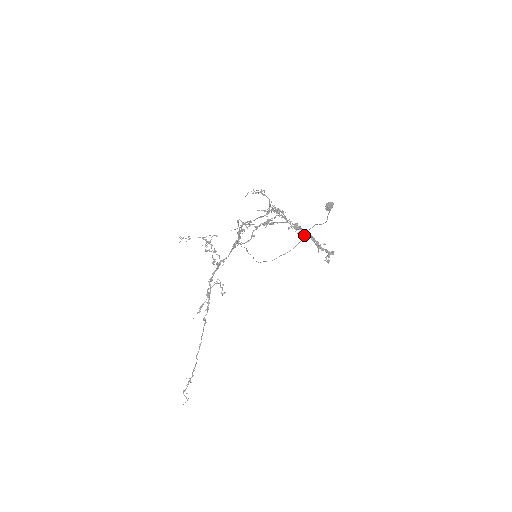
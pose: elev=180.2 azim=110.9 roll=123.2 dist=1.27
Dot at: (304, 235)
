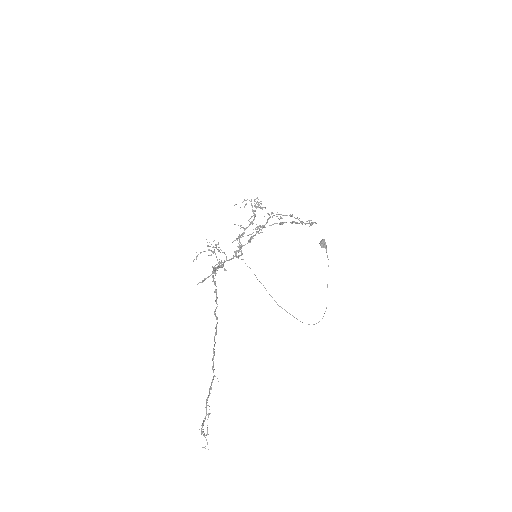
Dot at: (285, 215)
